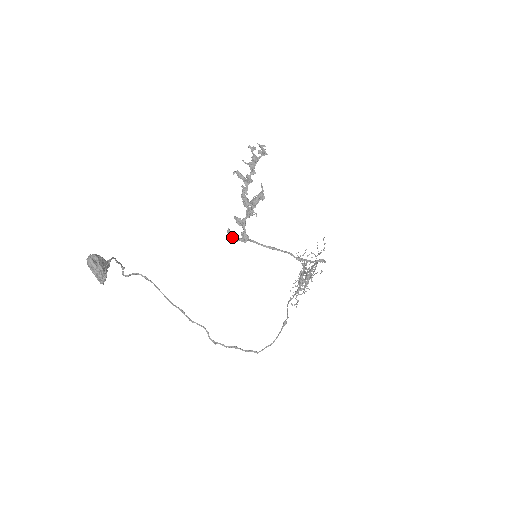
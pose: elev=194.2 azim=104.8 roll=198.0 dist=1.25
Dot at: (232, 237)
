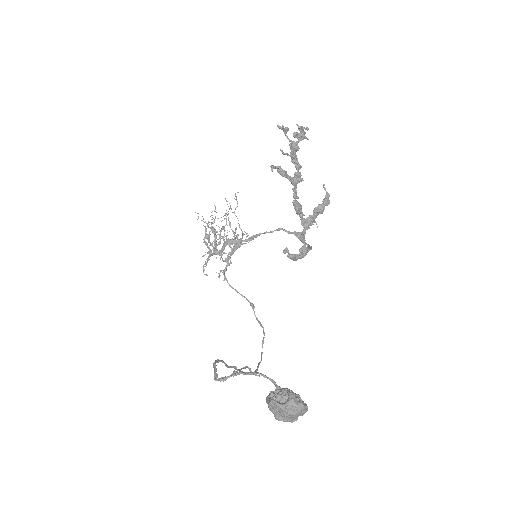
Dot at: (296, 258)
